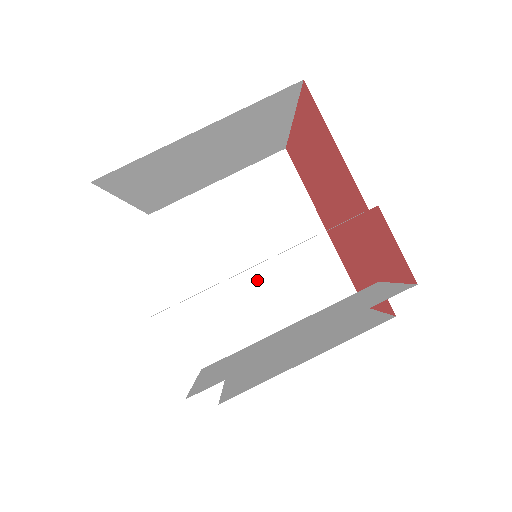
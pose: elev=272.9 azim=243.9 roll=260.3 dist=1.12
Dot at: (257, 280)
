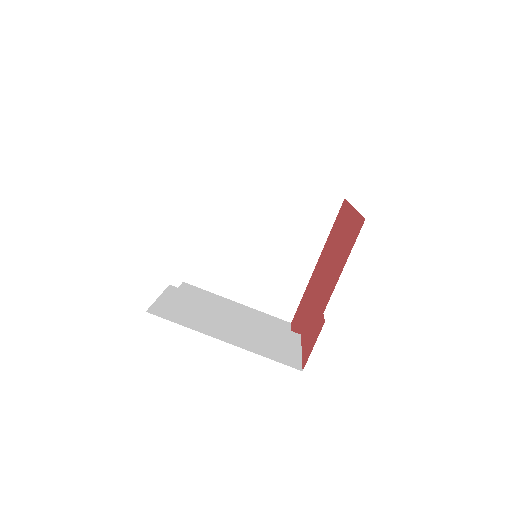
Dot at: (250, 252)
